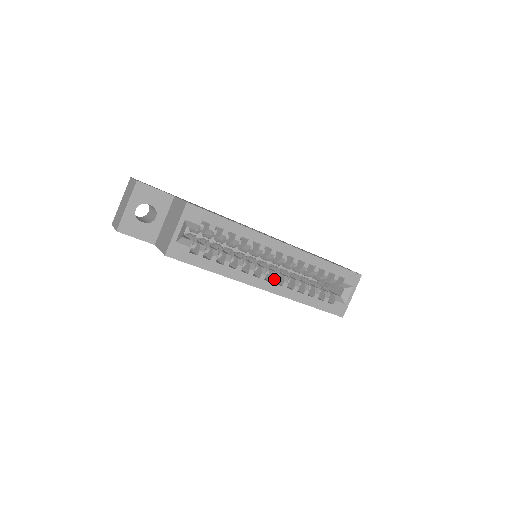
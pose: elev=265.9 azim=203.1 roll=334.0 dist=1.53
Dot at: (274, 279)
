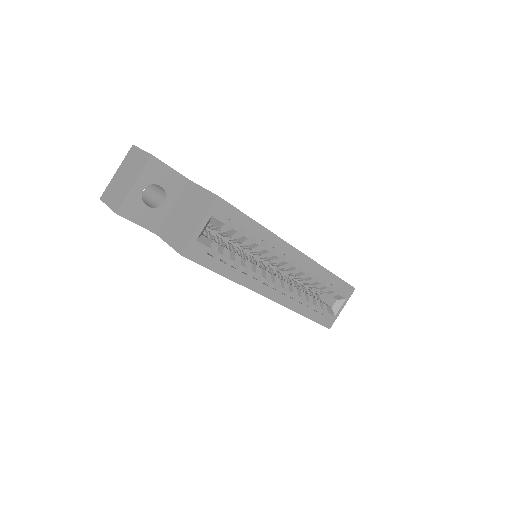
Dot at: (281, 288)
